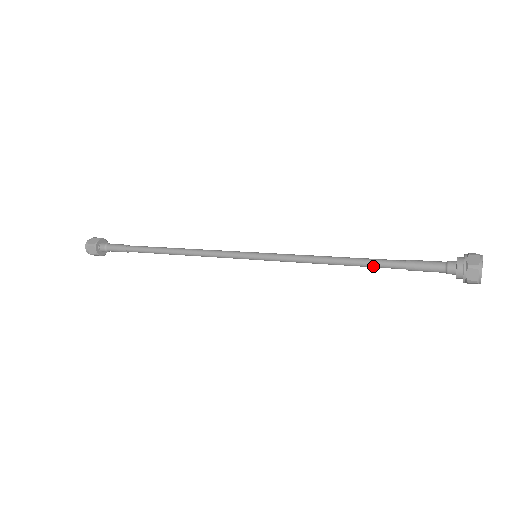
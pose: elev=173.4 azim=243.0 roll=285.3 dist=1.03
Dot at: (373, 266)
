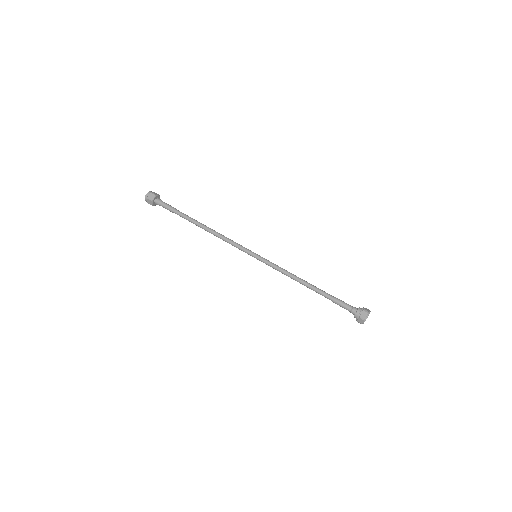
Dot at: occluded
